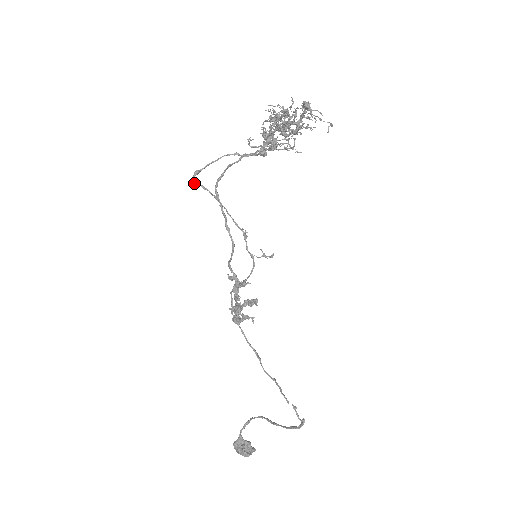
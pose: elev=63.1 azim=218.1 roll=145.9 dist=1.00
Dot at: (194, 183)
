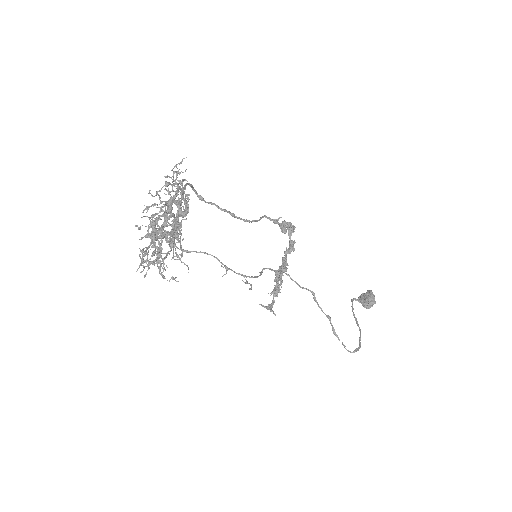
Dot at: occluded
